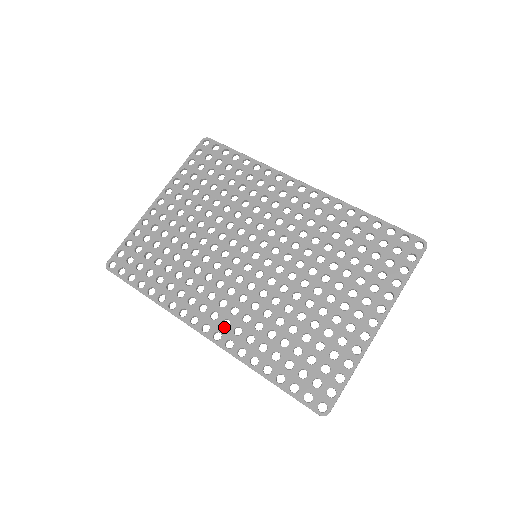
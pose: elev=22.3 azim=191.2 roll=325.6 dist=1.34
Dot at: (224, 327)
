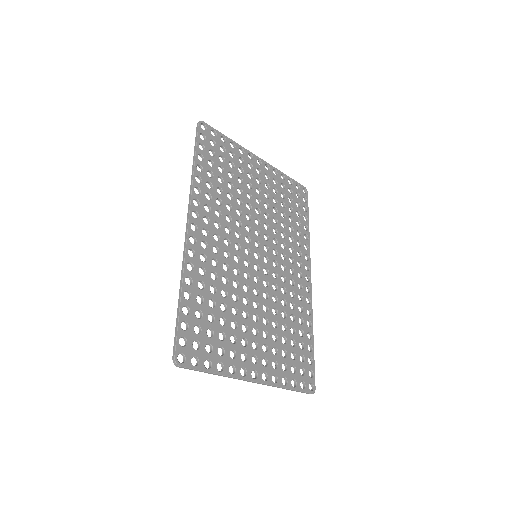
Dot at: occluded
